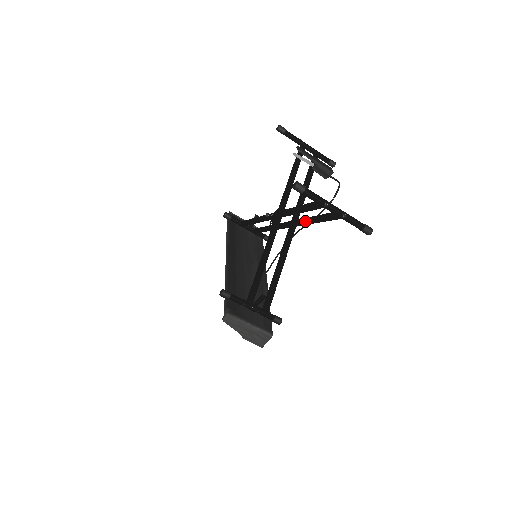
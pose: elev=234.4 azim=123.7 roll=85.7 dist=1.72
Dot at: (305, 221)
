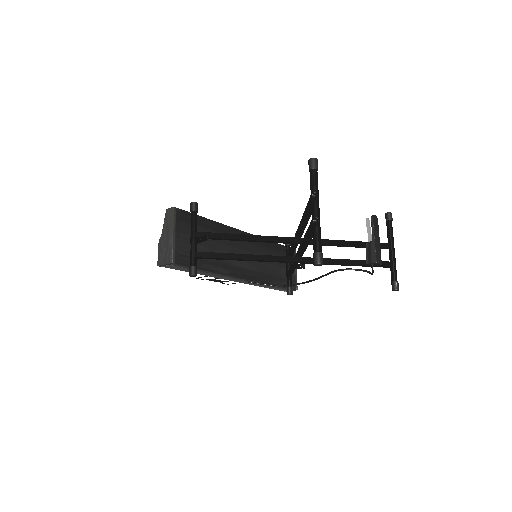
Dot at: occluded
